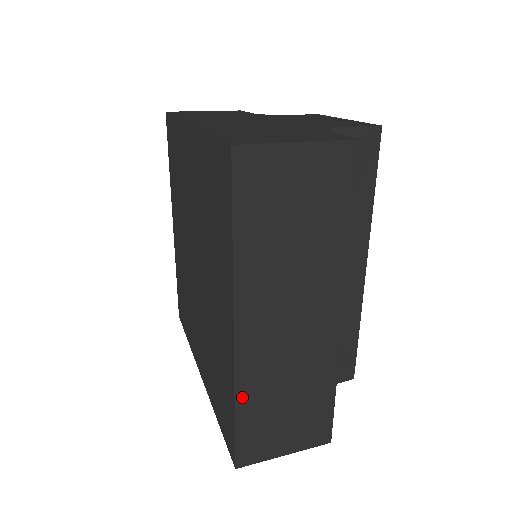
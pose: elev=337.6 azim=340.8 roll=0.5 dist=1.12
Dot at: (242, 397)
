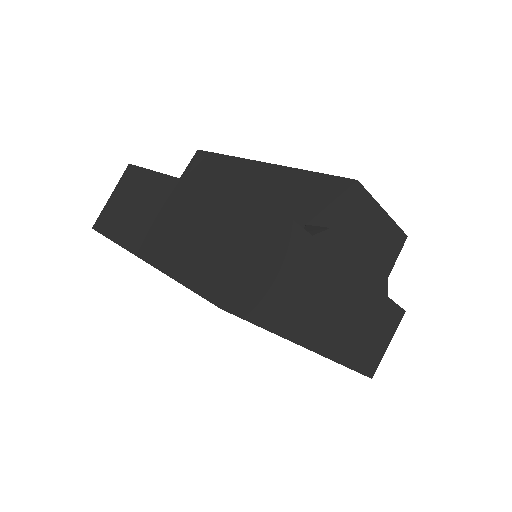
Dot at: (177, 273)
